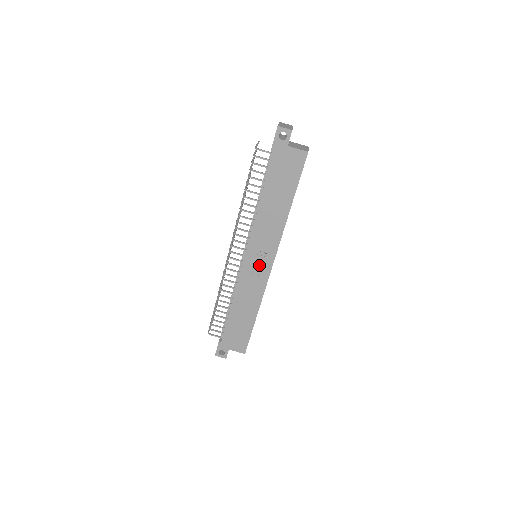
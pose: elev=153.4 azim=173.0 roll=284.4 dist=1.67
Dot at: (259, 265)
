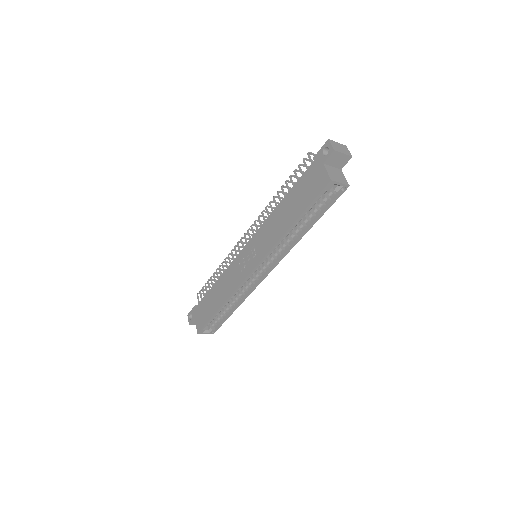
Dot at: (247, 262)
